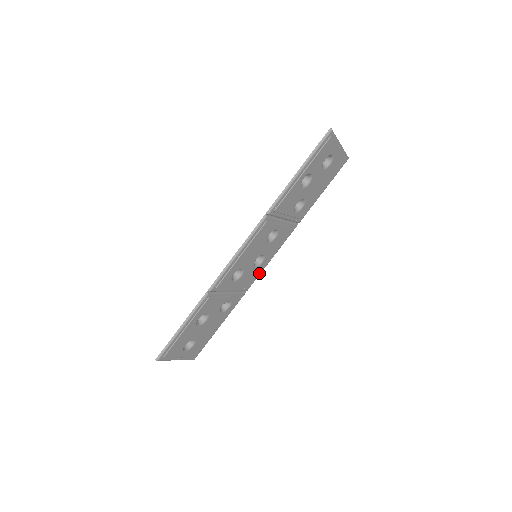
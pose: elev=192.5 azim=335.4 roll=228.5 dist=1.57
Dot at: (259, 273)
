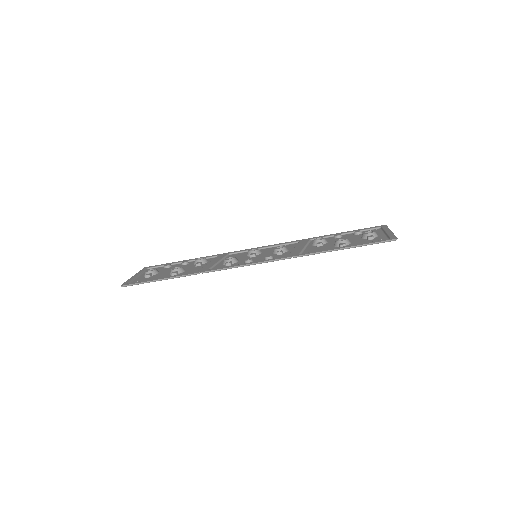
Dot at: (246, 252)
